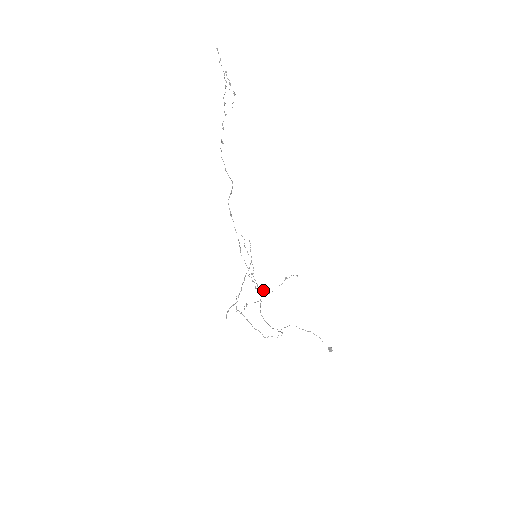
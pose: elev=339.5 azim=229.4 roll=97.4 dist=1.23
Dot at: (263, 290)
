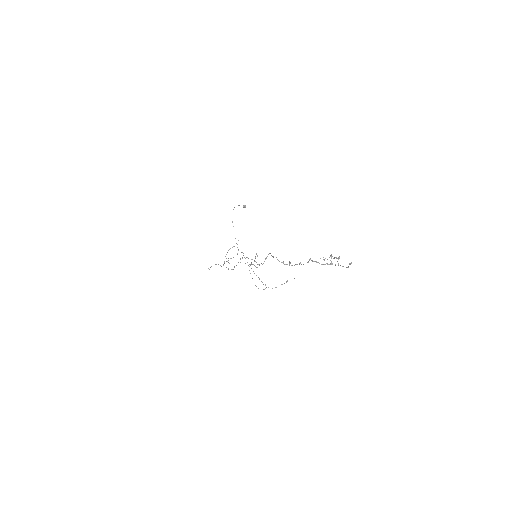
Dot at: occluded
